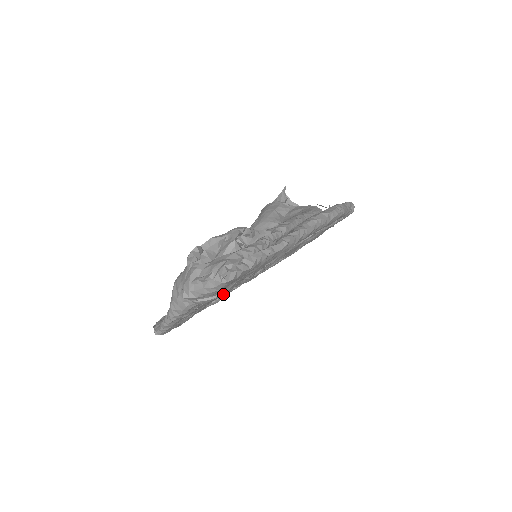
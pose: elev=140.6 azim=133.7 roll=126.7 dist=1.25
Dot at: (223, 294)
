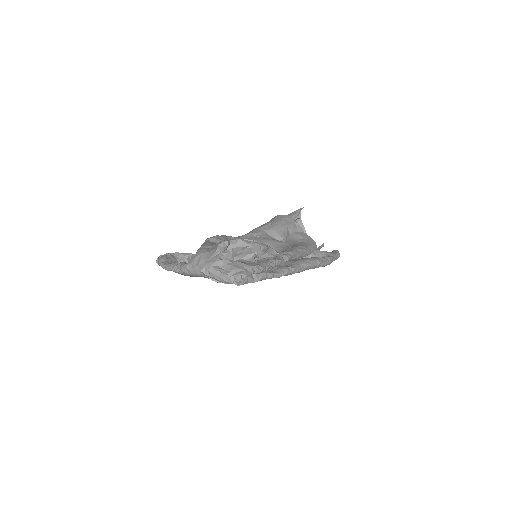
Dot at: occluded
